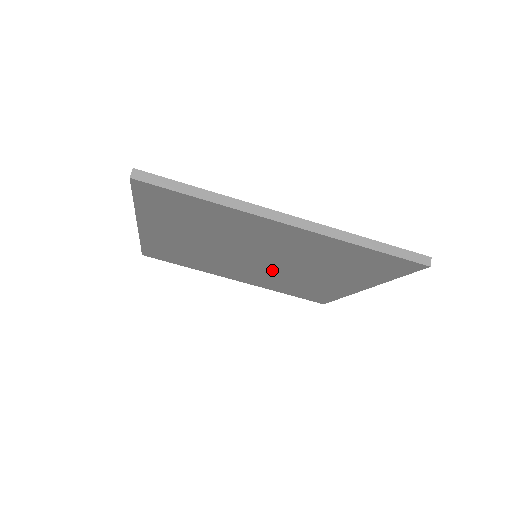
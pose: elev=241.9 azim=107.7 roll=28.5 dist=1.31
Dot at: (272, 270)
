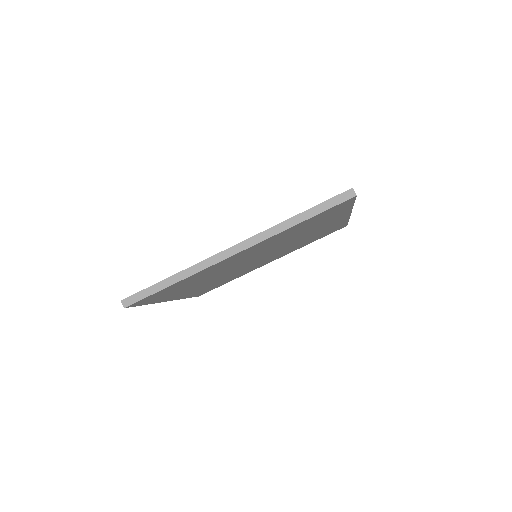
Dot at: (278, 251)
